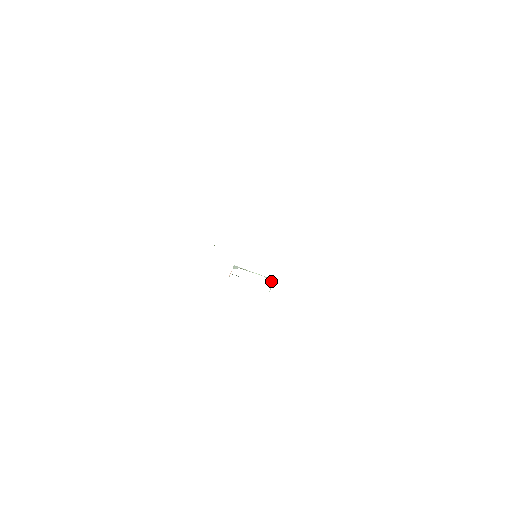
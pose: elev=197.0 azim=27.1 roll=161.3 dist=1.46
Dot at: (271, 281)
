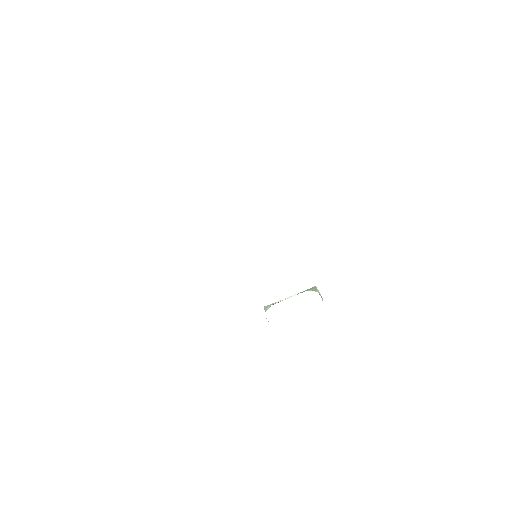
Dot at: (315, 289)
